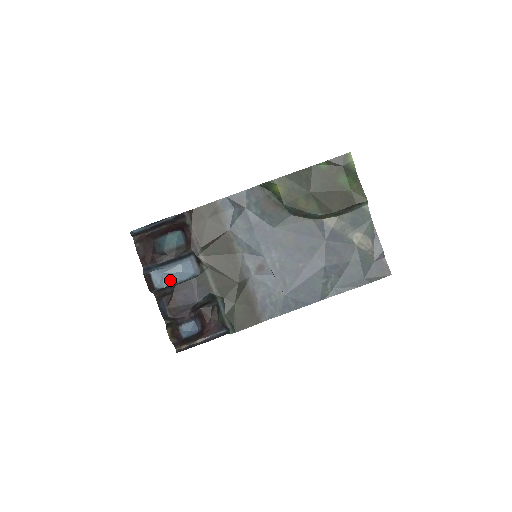
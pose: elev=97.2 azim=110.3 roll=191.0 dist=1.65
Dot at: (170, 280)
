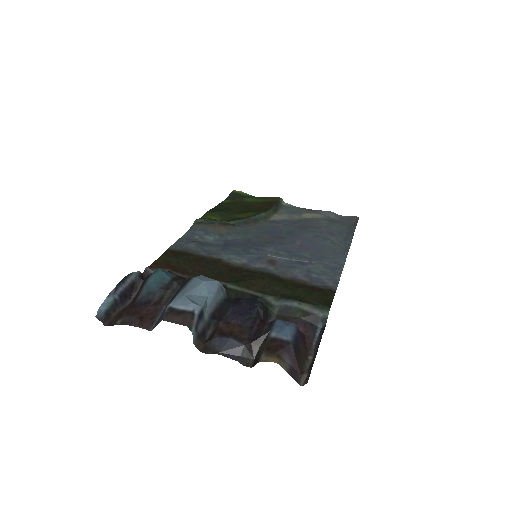
Dot at: (201, 298)
